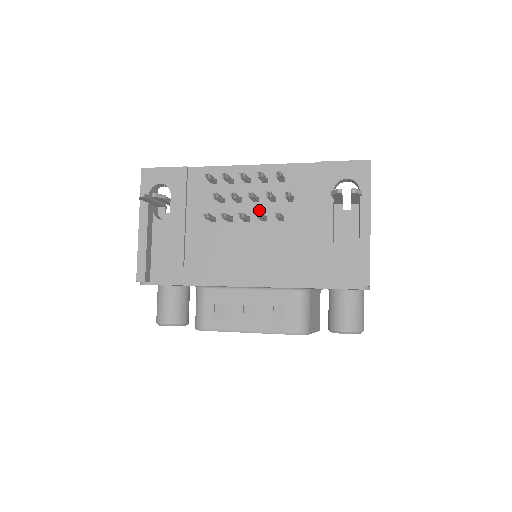
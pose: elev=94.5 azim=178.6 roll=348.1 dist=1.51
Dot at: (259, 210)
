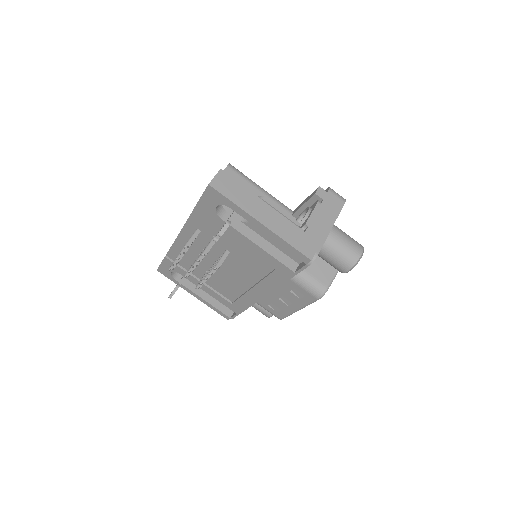
Dot at: (214, 255)
